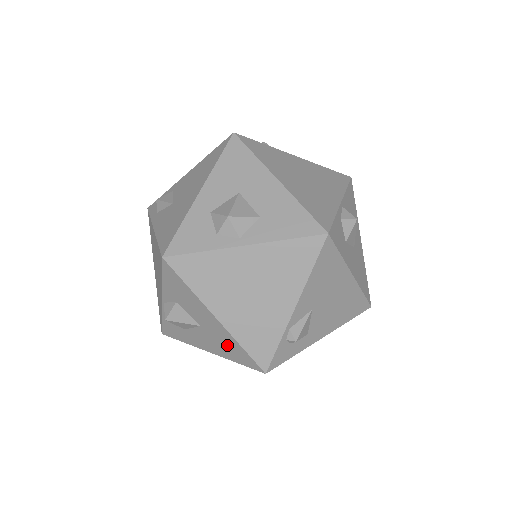
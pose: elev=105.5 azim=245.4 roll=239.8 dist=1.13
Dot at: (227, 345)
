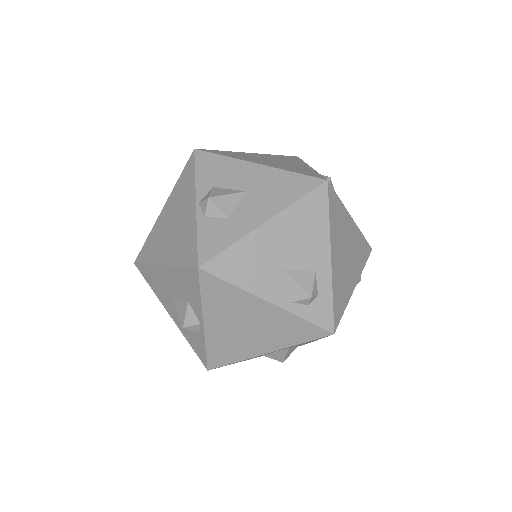
Dot at: (279, 186)
